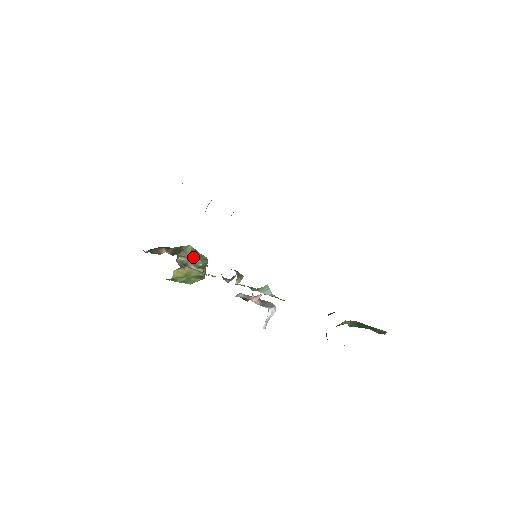
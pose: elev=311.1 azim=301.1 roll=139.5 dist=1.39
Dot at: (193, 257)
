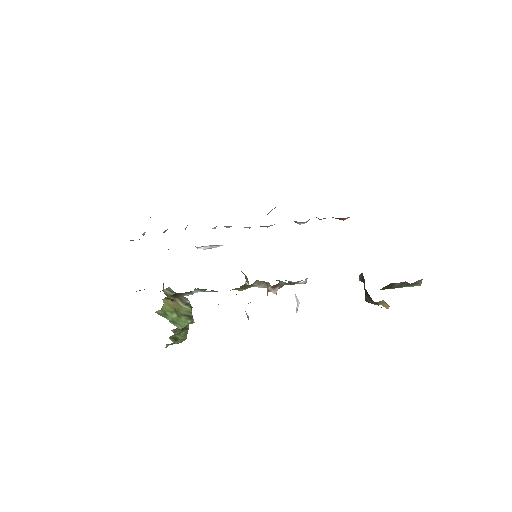
Dot at: occluded
